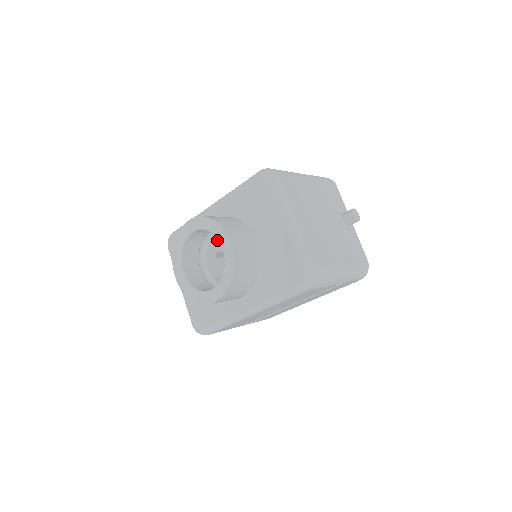
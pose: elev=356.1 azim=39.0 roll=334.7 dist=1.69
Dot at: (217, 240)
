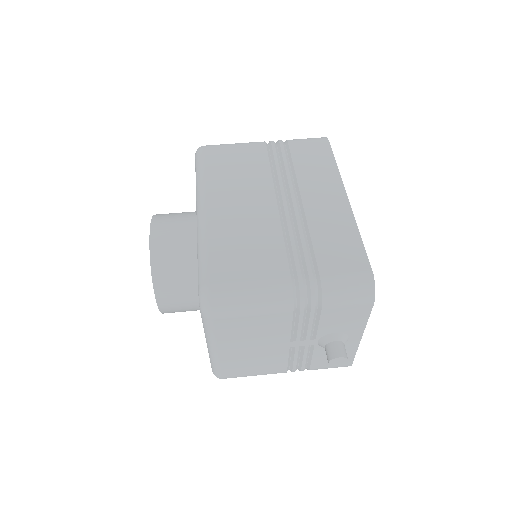
Dot at: occluded
